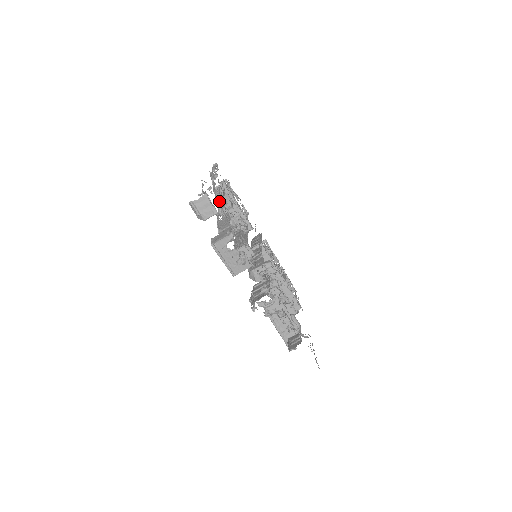
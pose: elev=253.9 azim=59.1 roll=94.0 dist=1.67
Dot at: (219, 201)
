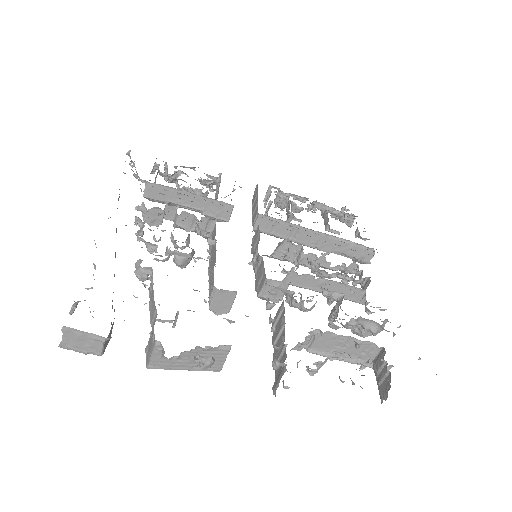
Dot at: occluded
